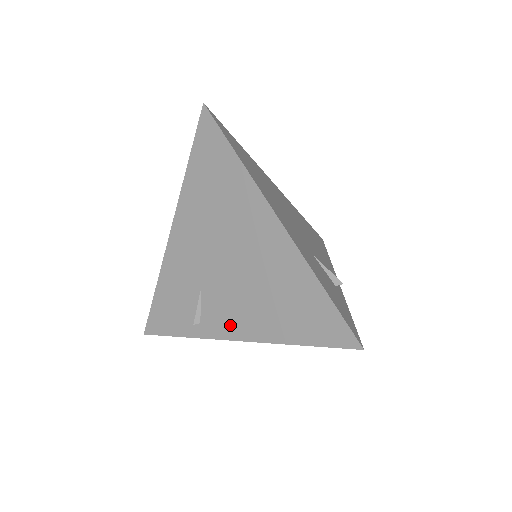
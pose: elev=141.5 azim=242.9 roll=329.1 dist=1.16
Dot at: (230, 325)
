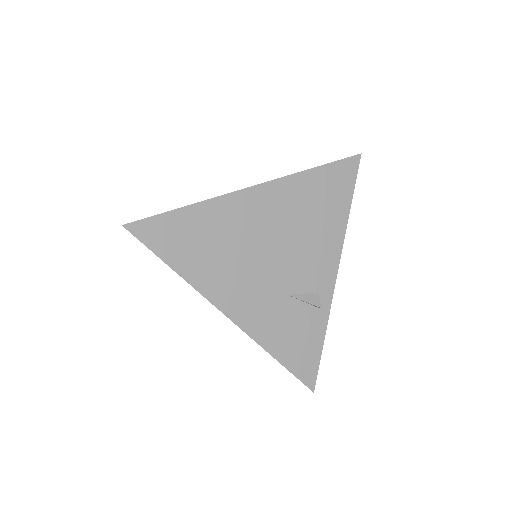
Dot at: occluded
